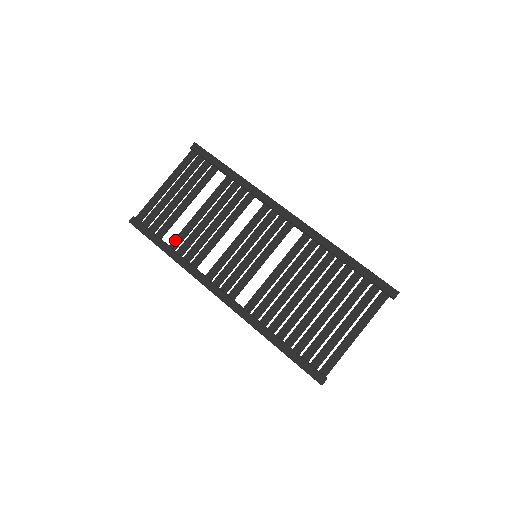
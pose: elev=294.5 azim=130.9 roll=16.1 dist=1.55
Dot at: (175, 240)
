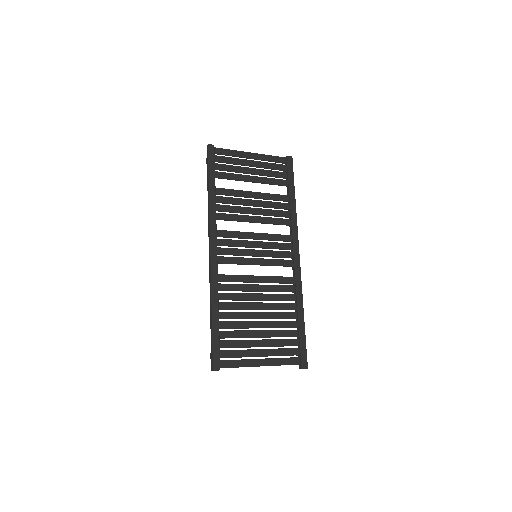
Dot at: (222, 189)
